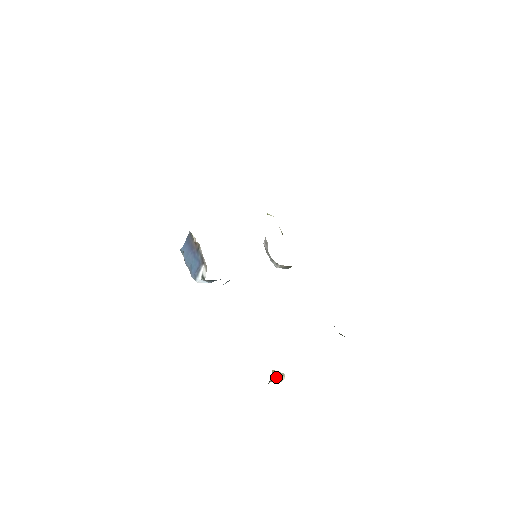
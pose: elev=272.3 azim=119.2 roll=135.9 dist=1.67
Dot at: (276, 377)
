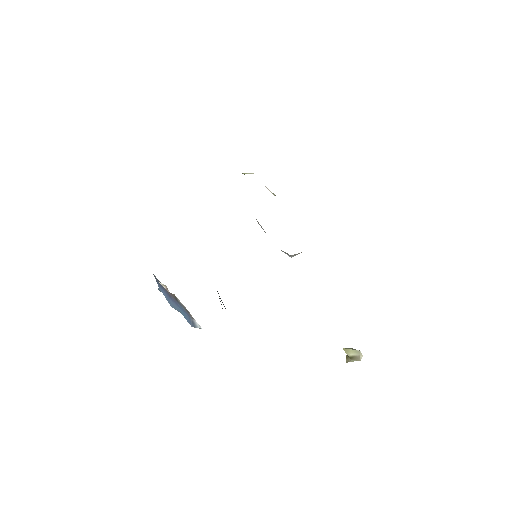
Dot at: (352, 357)
